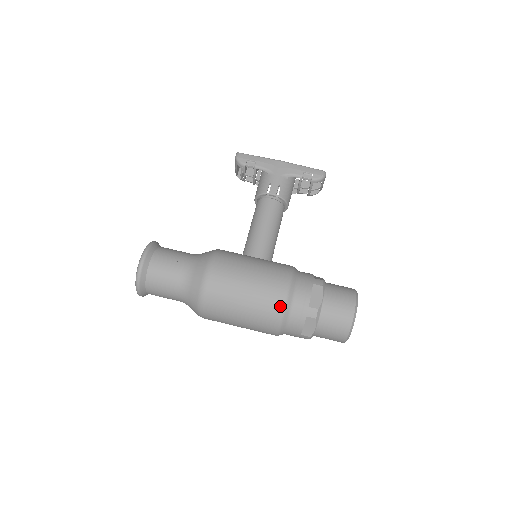
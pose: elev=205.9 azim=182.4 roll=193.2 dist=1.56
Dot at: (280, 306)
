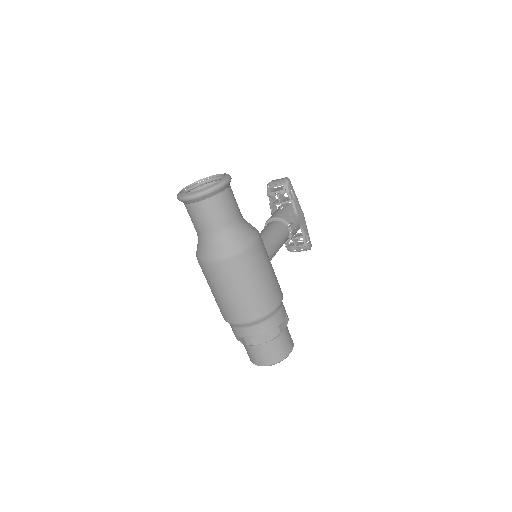
Dot at: (269, 310)
